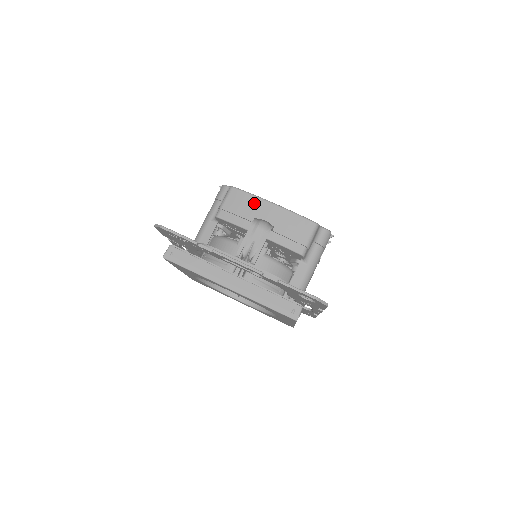
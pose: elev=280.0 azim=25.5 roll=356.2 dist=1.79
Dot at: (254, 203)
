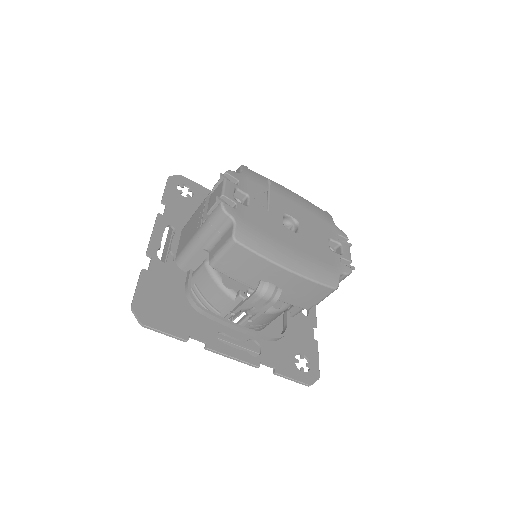
Dot at: (262, 266)
